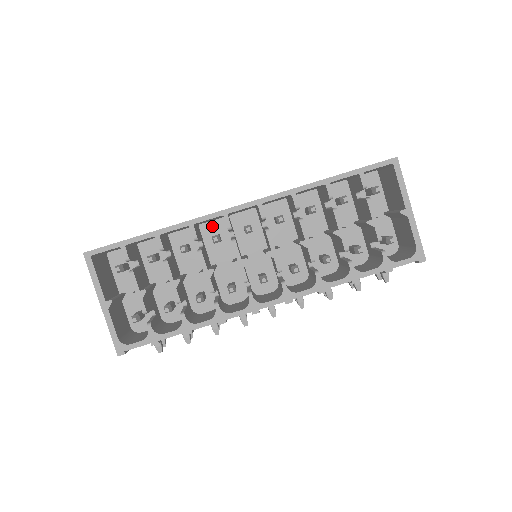
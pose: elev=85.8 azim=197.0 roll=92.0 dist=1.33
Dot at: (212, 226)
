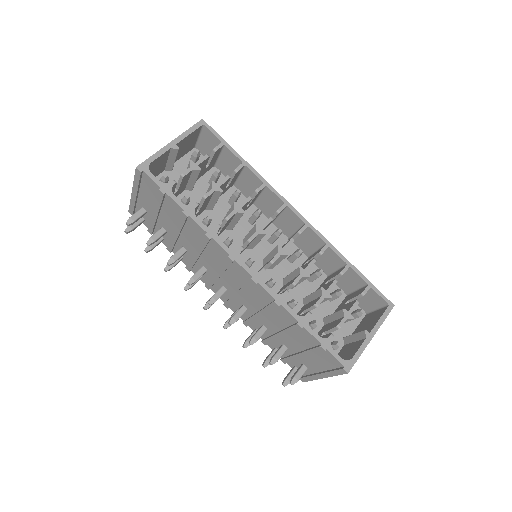
Dot at: occluded
